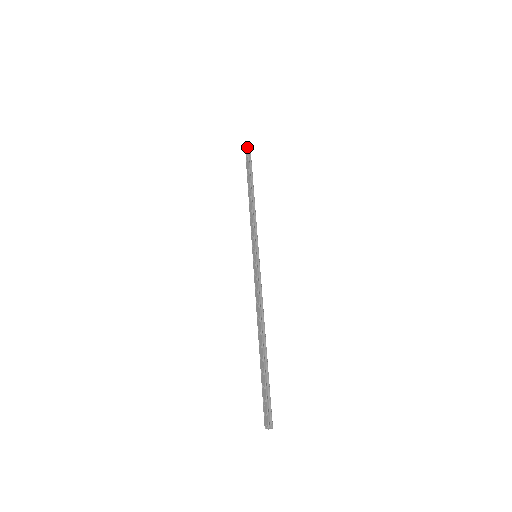
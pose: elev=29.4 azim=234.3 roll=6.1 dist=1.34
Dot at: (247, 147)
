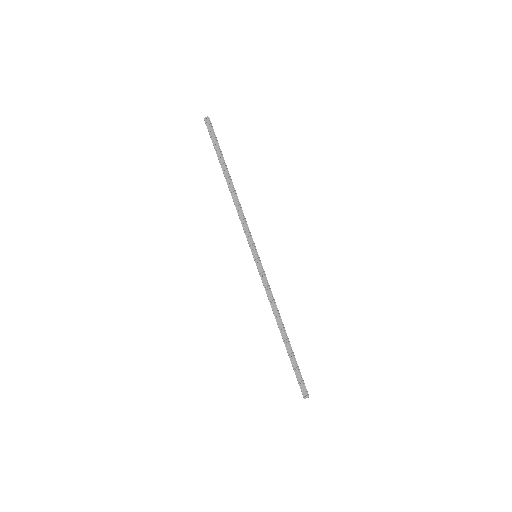
Dot at: (210, 125)
